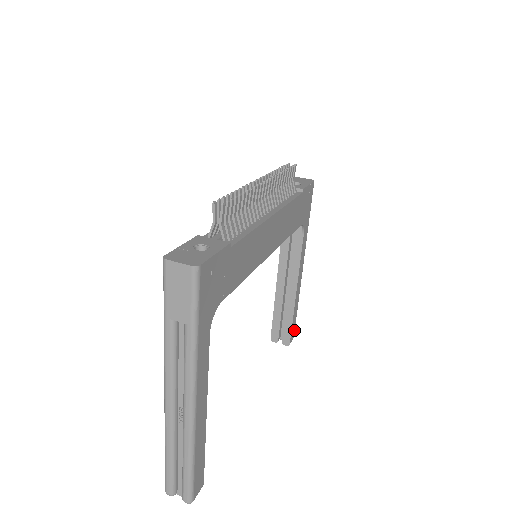
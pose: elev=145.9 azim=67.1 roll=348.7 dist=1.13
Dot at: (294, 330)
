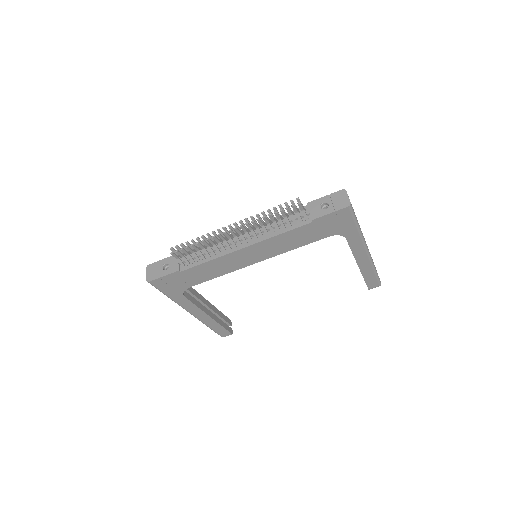
Dot at: (377, 282)
